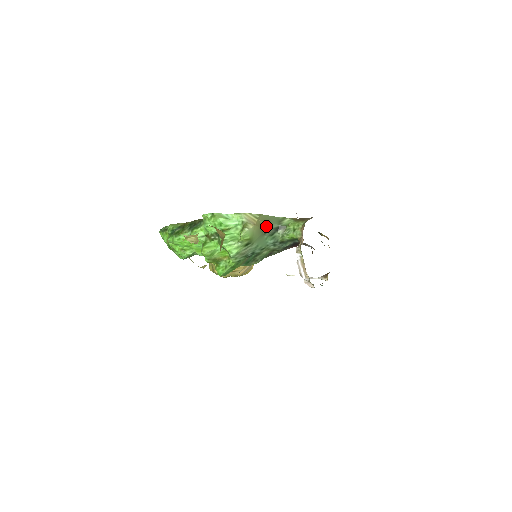
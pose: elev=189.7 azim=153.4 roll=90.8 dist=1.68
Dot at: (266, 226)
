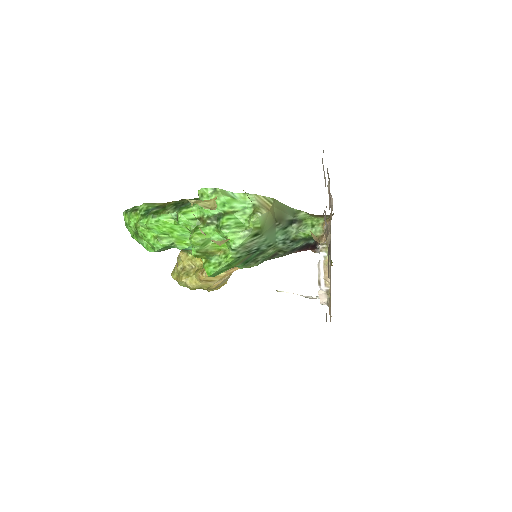
Dot at: (280, 216)
